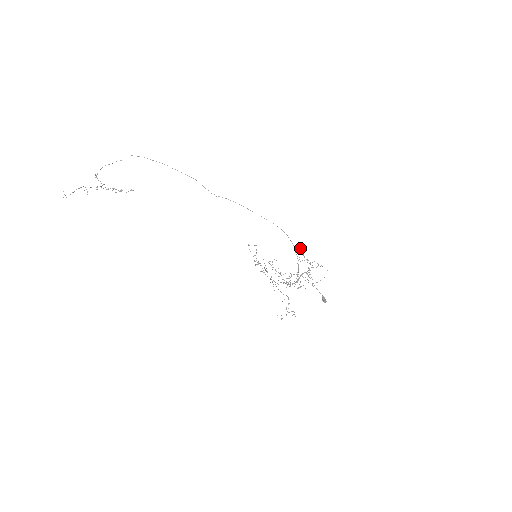
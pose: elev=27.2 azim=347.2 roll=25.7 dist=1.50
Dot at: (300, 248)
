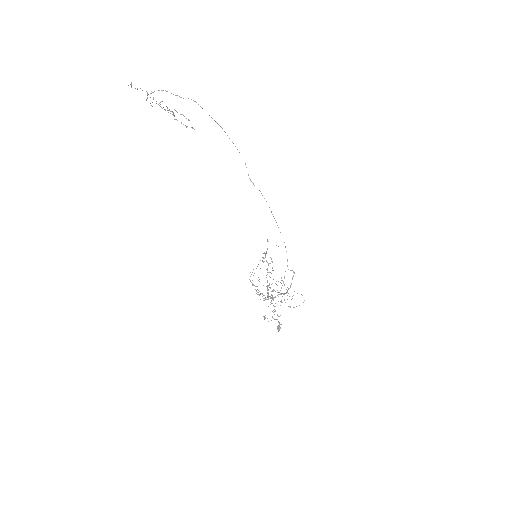
Dot at: (292, 270)
